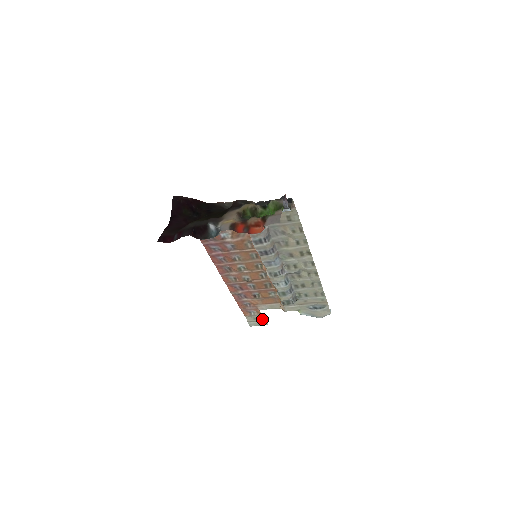
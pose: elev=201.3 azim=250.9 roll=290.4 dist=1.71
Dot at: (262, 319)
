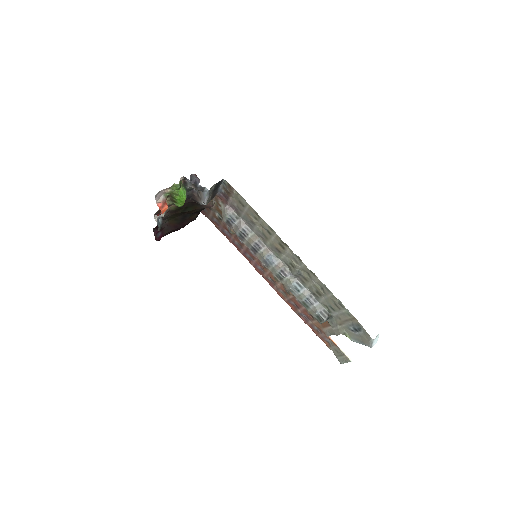
Dot at: (342, 352)
